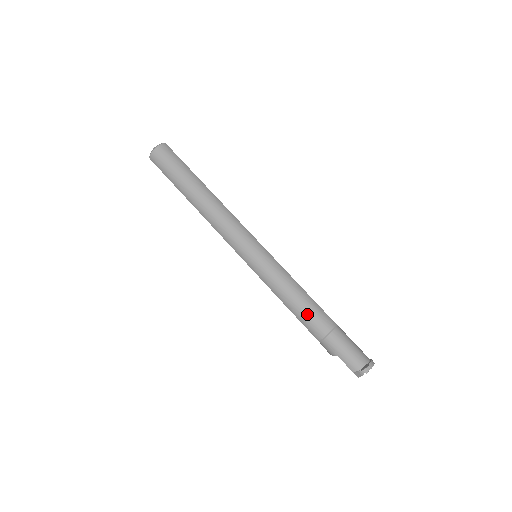
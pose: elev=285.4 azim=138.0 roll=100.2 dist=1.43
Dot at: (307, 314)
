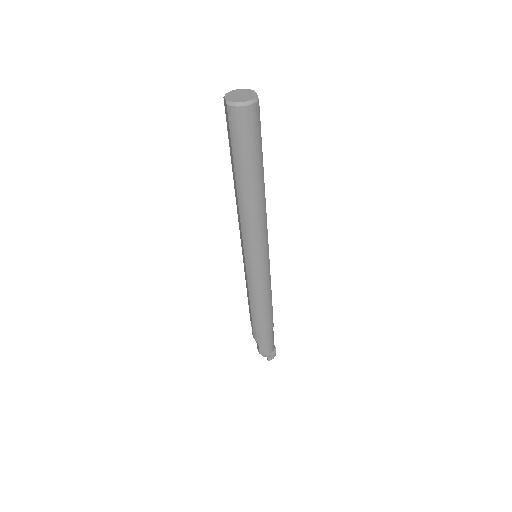
Dot at: (262, 318)
